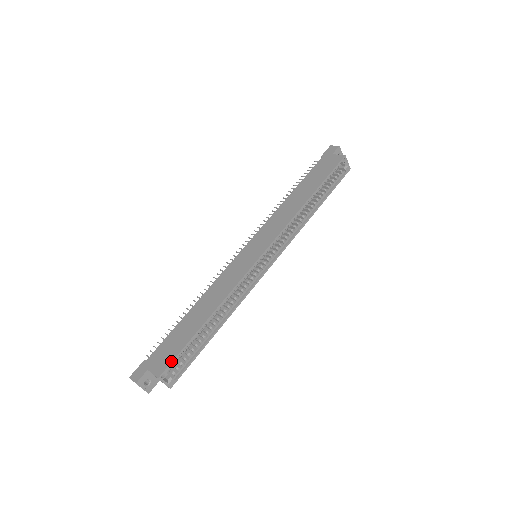
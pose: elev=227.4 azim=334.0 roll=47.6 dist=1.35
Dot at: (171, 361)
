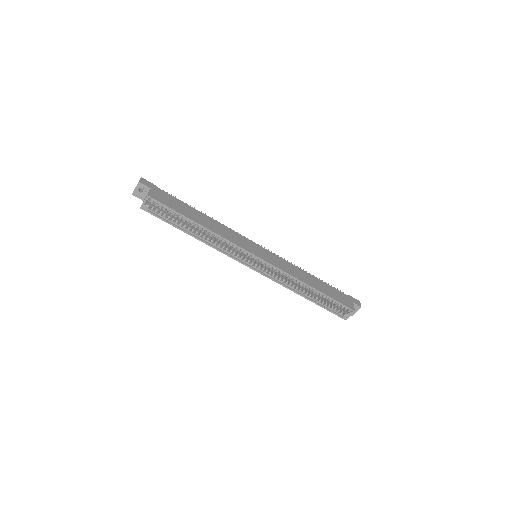
Dot at: (162, 203)
